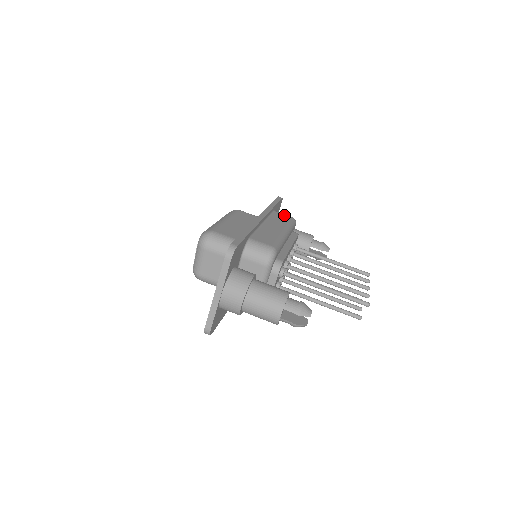
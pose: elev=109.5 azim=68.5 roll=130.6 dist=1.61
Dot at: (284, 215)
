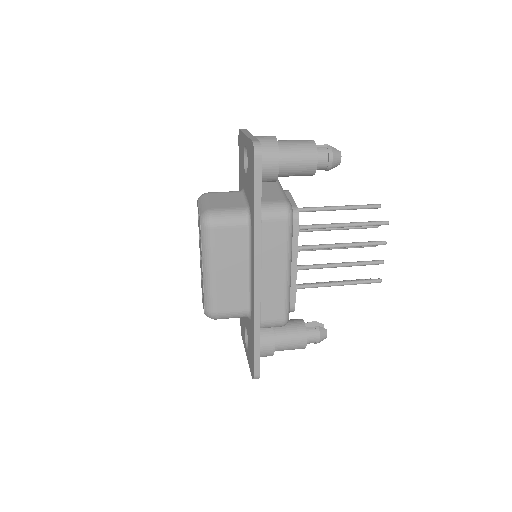
Dot at: occluded
